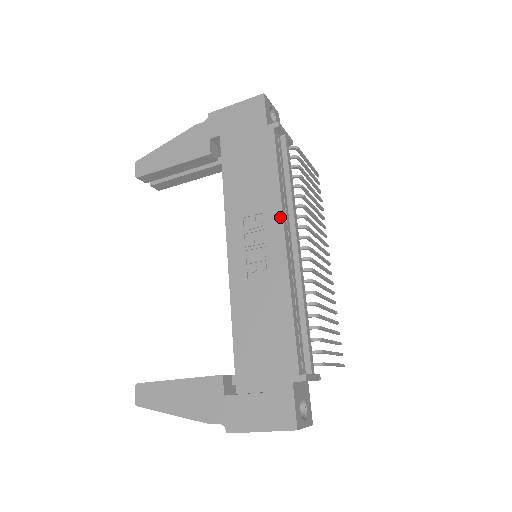
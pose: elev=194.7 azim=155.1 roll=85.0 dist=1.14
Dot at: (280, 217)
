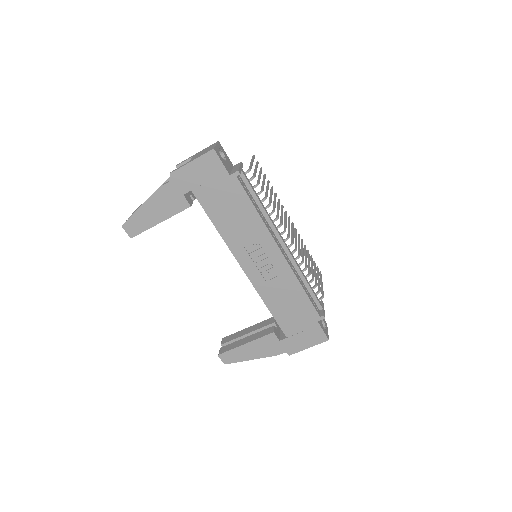
Dot at: (271, 238)
